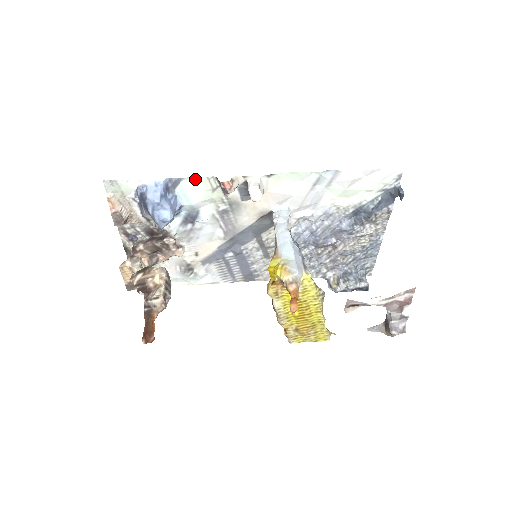
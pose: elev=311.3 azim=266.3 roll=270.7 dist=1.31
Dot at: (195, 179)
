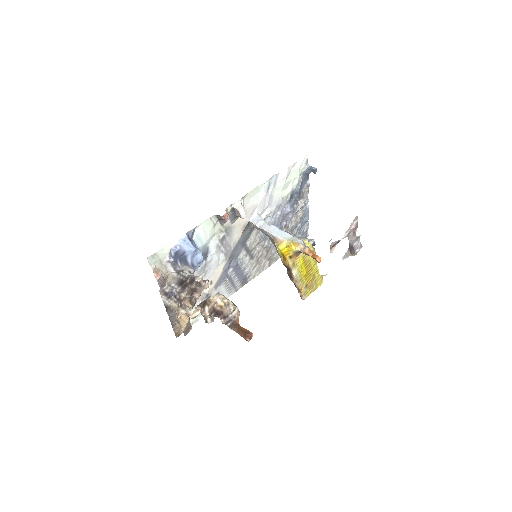
Dot at: (203, 223)
